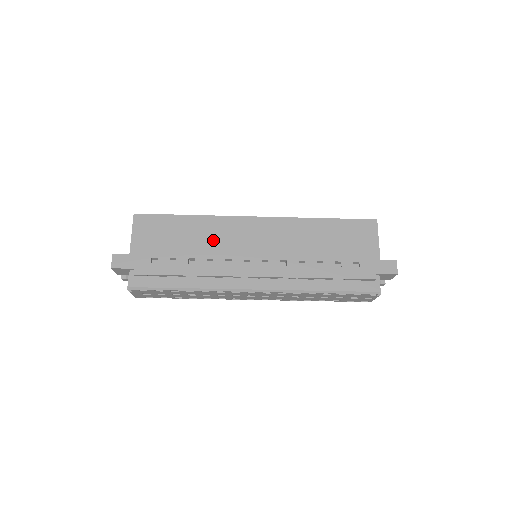
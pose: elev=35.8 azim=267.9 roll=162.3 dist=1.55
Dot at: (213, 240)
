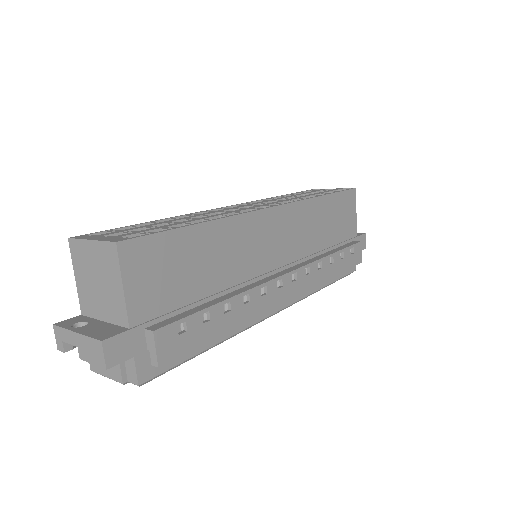
Dot at: (235, 259)
